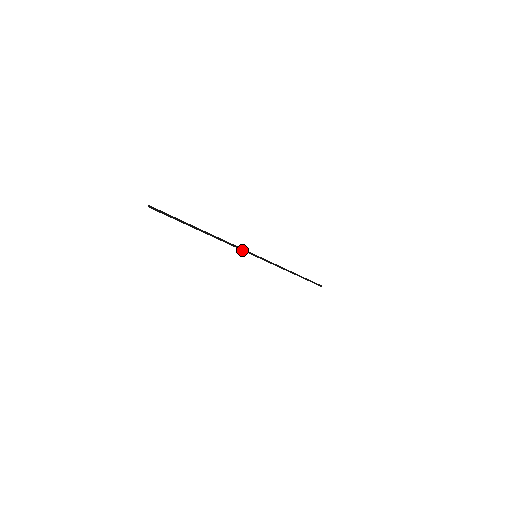
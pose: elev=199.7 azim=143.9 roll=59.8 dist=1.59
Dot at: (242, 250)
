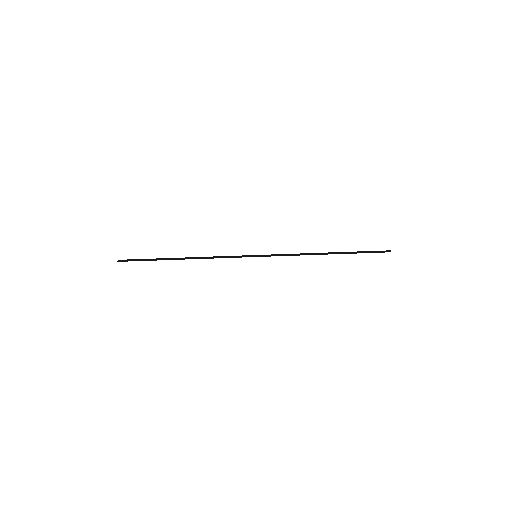
Dot at: (234, 257)
